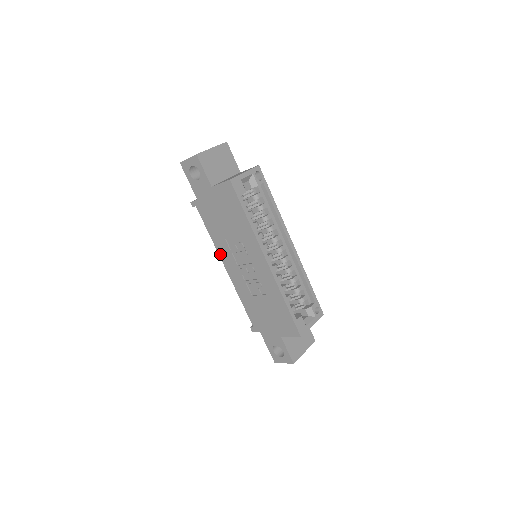
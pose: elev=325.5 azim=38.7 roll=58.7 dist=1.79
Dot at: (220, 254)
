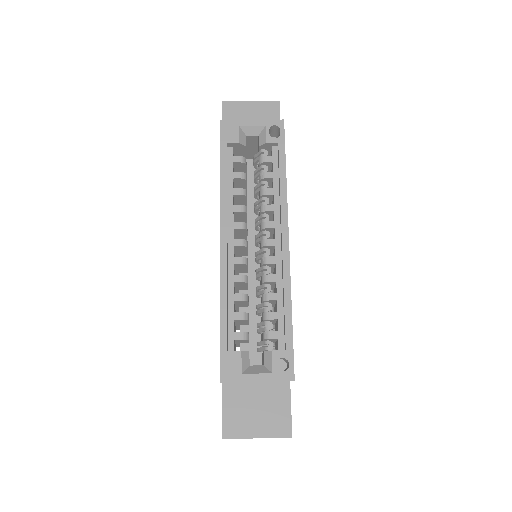
Dot at: occluded
